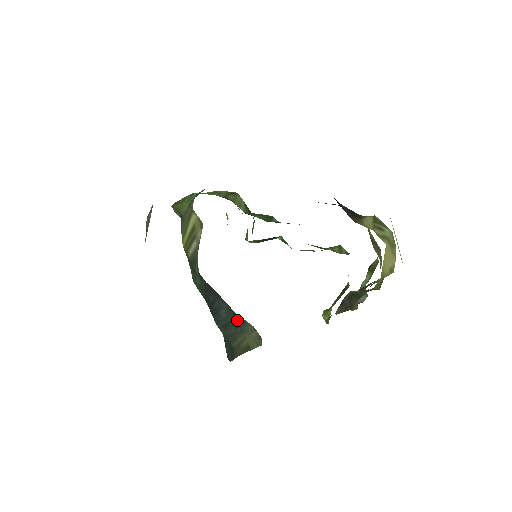
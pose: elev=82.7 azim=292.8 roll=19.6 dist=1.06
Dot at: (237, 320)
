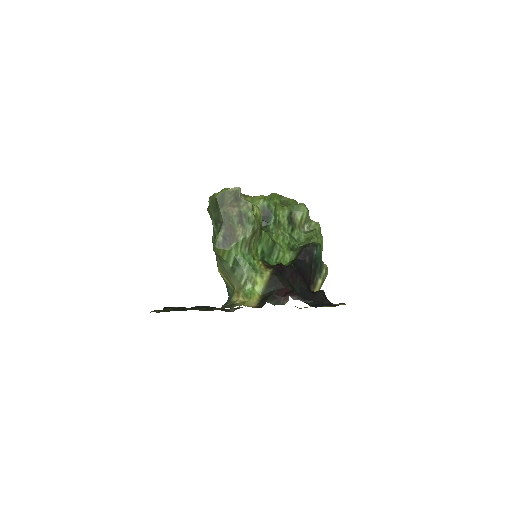
Dot at: occluded
